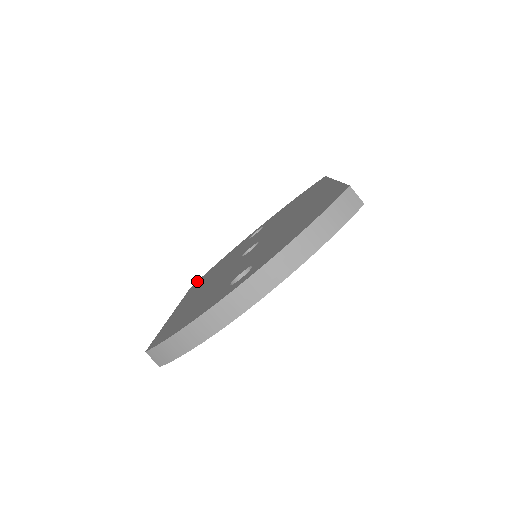
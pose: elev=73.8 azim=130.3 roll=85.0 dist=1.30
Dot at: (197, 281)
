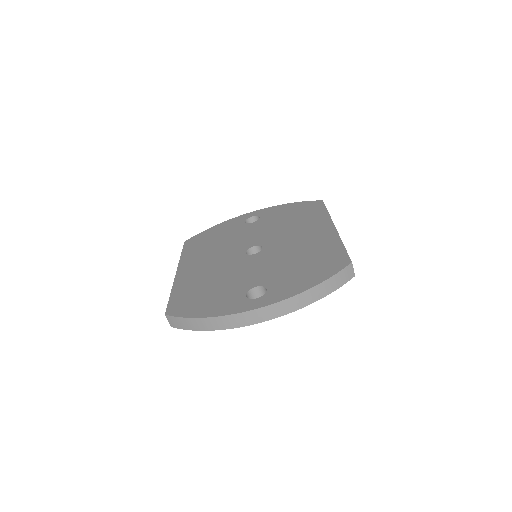
Dot at: (191, 238)
